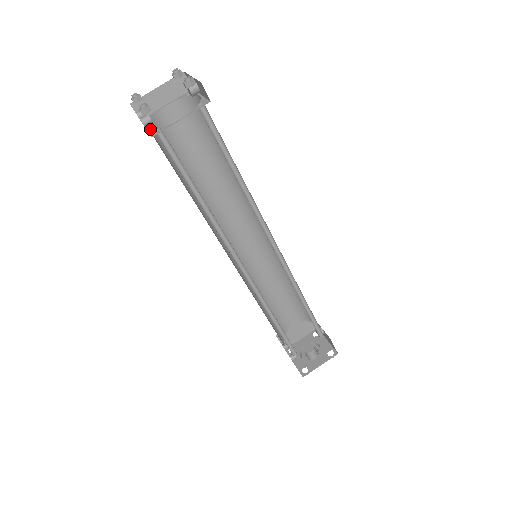
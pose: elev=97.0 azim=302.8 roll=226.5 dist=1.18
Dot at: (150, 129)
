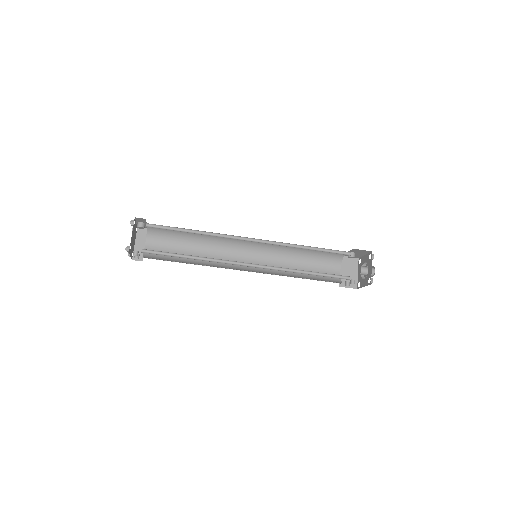
Dot at: occluded
